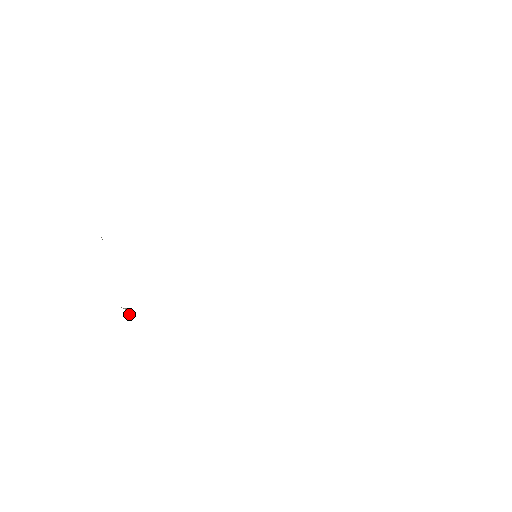
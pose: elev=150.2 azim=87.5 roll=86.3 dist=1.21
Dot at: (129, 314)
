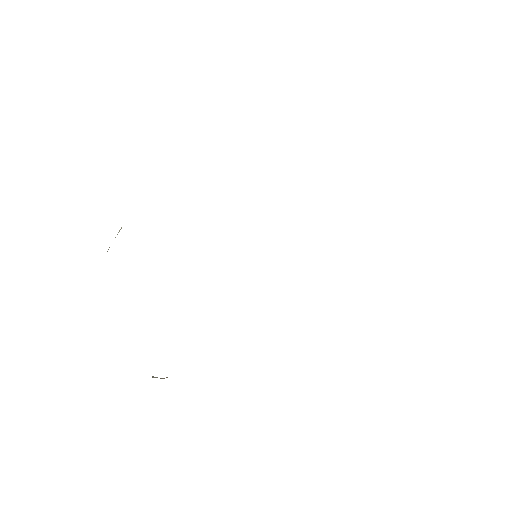
Dot at: occluded
